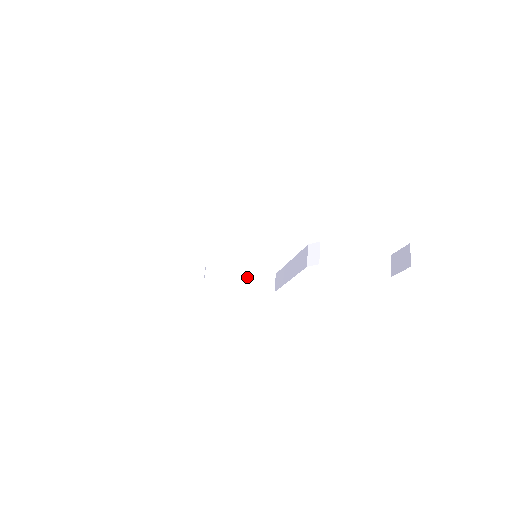
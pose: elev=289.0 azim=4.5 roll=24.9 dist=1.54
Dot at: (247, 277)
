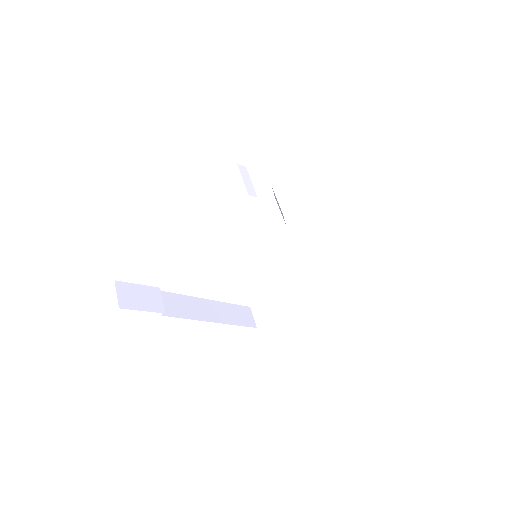
Dot at: (327, 267)
